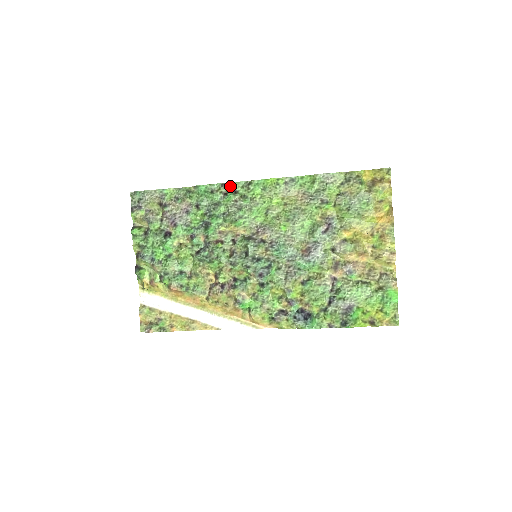
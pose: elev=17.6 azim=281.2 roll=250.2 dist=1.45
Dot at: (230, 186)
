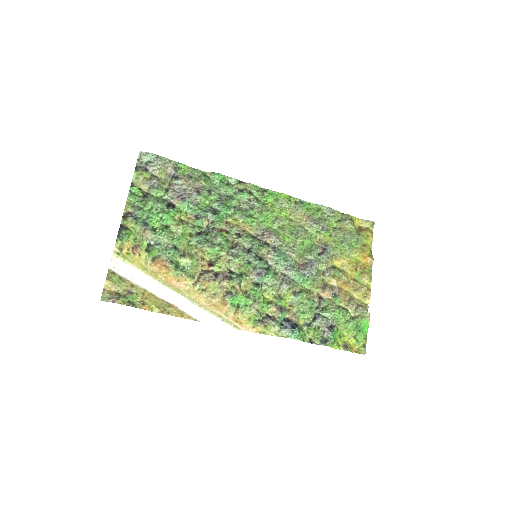
Dot at: (247, 186)
